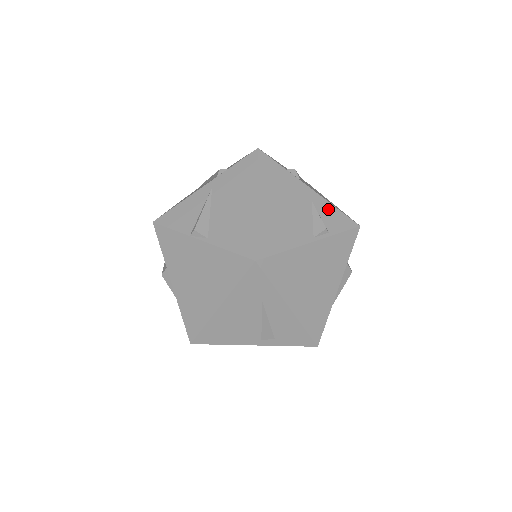
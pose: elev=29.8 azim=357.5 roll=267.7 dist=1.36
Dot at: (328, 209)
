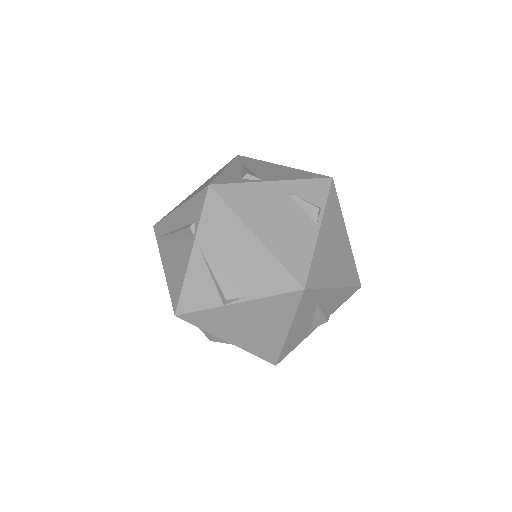
Dot at: (302, 187)
